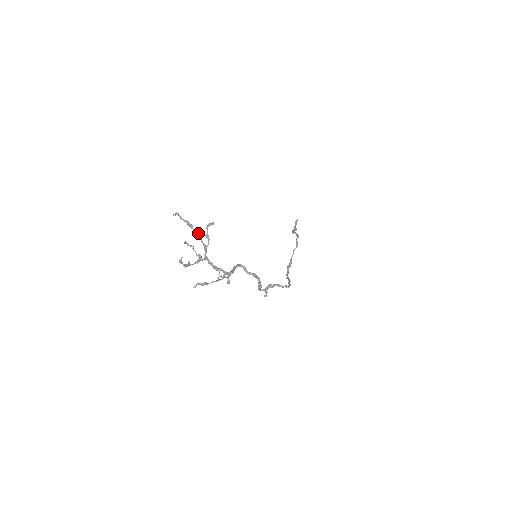
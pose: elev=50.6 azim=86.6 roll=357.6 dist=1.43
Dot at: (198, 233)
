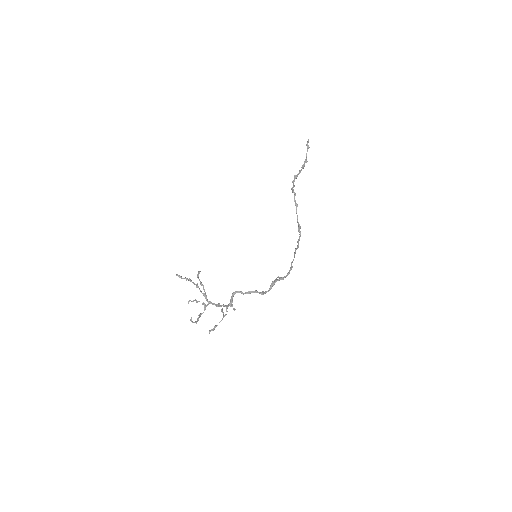
Dot at: occluded
